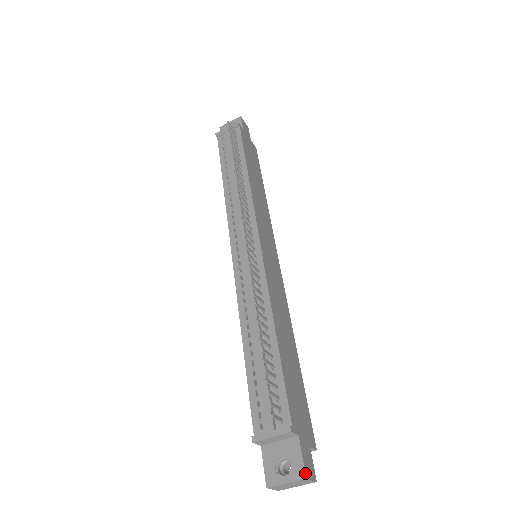
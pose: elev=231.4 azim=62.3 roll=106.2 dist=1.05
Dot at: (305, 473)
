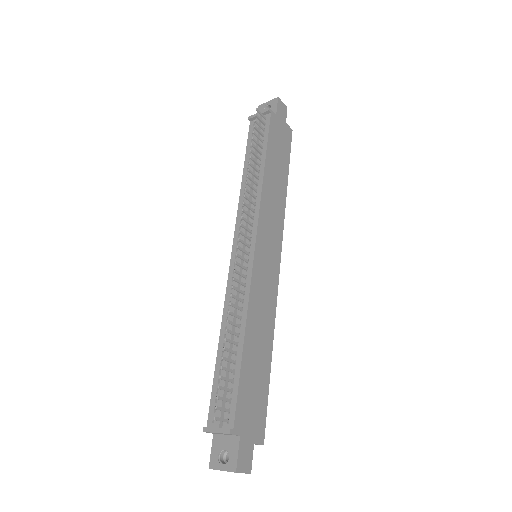
Dot at: (236, 468)
